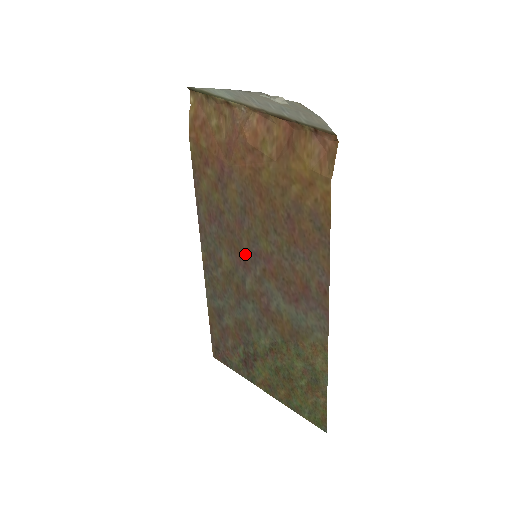
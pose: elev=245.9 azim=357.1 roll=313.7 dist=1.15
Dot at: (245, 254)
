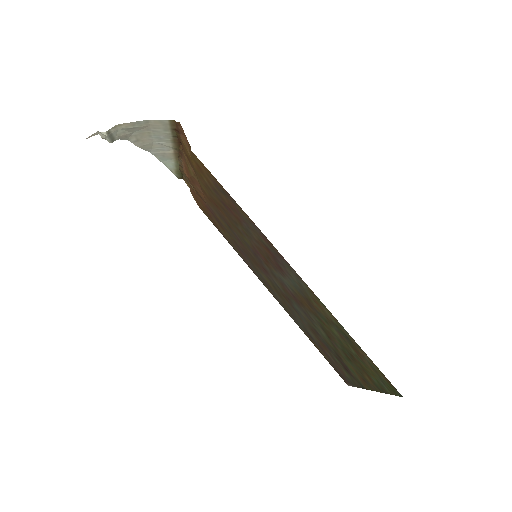
Dot at: (258, 262)
